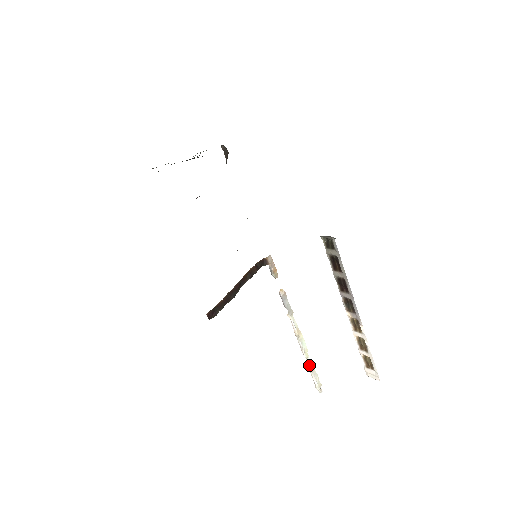
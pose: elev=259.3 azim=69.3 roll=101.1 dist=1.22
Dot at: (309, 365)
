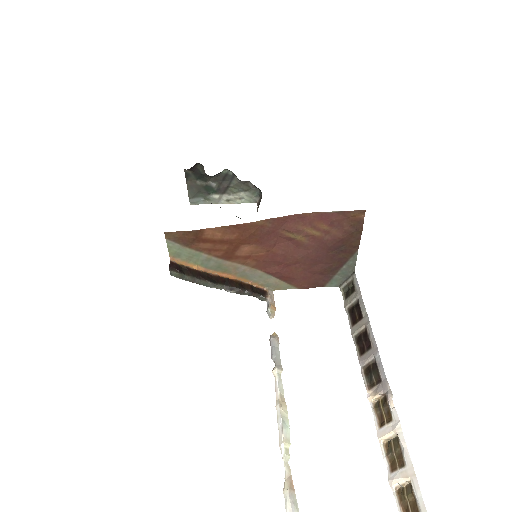
Dot at: (286, 477)
